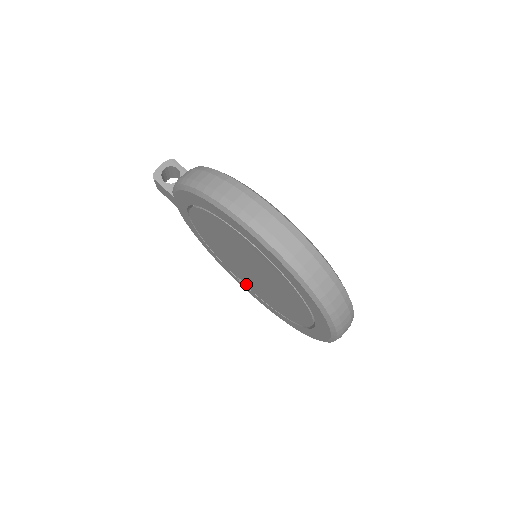
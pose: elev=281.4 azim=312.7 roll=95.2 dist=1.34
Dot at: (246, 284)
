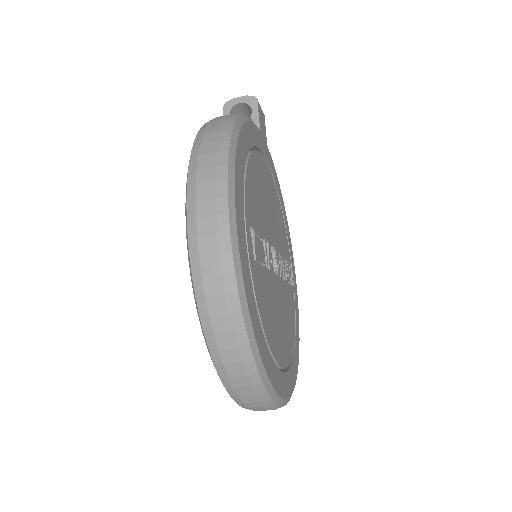
Dot at: occluded
